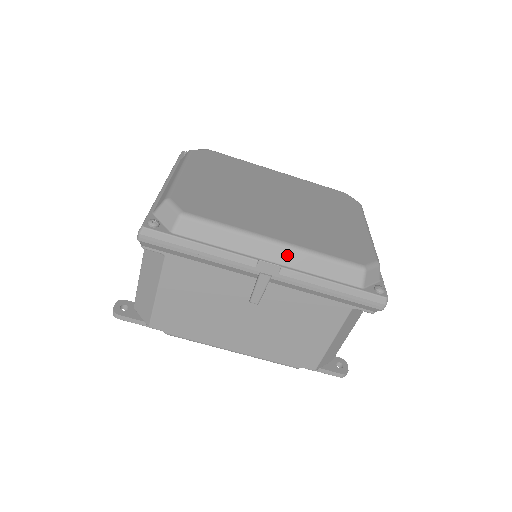
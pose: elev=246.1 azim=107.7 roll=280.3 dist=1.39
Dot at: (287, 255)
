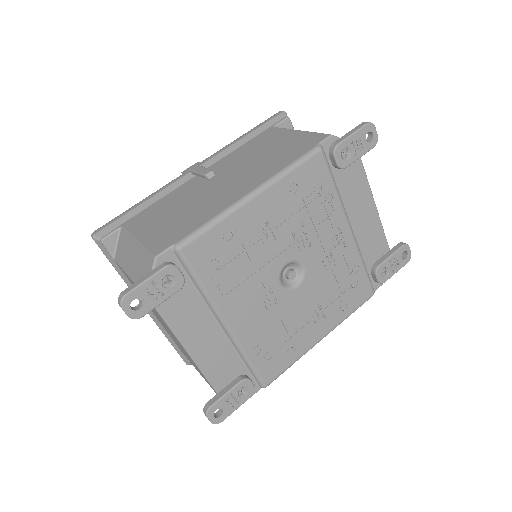
Dot at: occluded
